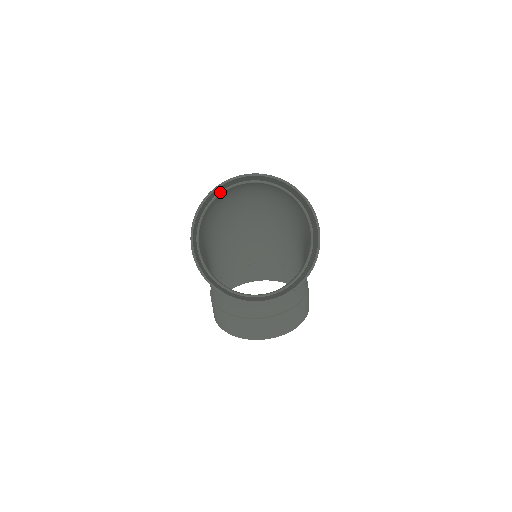
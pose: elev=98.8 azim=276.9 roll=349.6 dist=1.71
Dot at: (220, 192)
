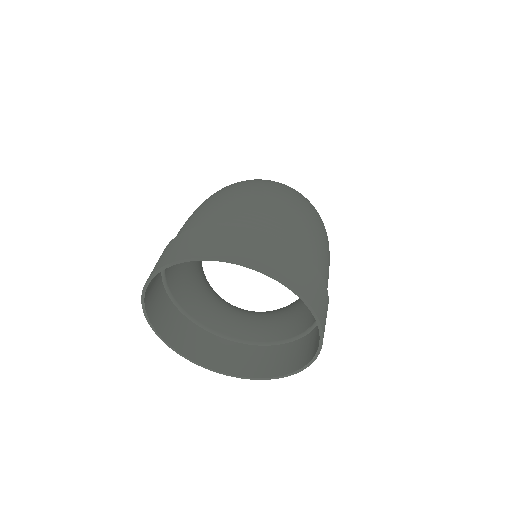
Dot at: (206, 230)
